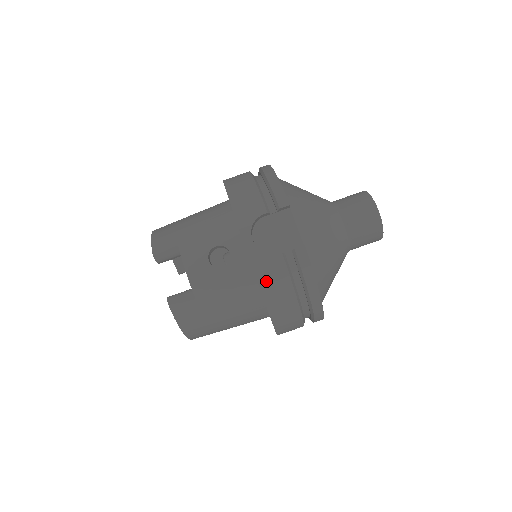
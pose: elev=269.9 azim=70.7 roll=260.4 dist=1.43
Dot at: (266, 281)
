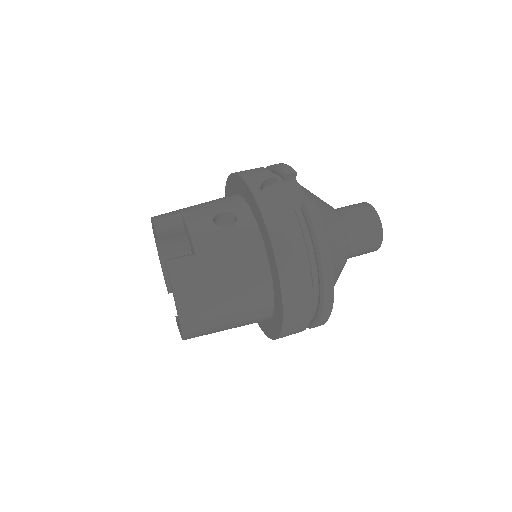
Dot at: (276, 230)
